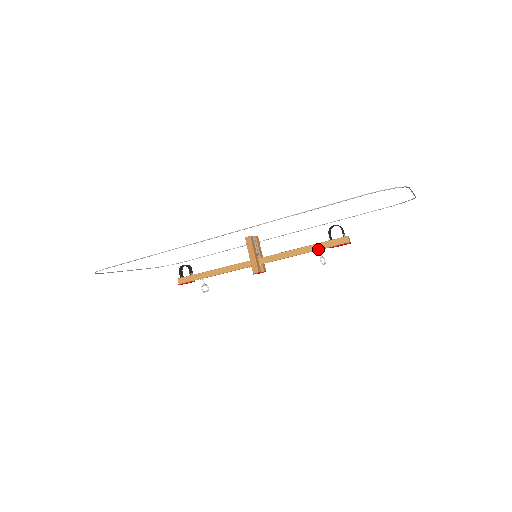
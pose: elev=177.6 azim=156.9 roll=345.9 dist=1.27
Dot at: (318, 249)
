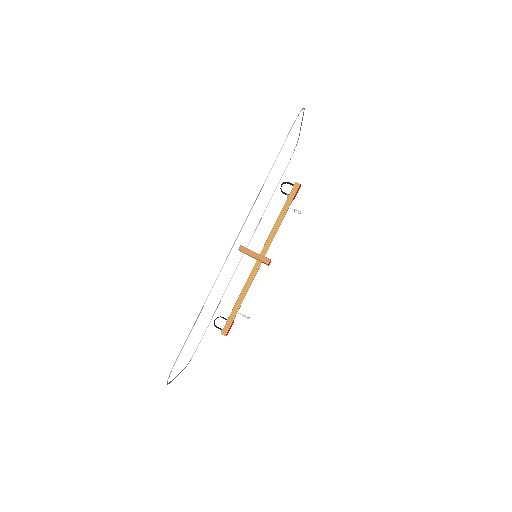
Dot at: (288, 207)
